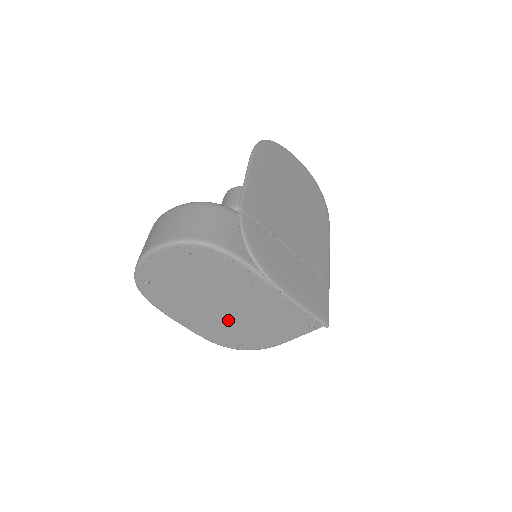
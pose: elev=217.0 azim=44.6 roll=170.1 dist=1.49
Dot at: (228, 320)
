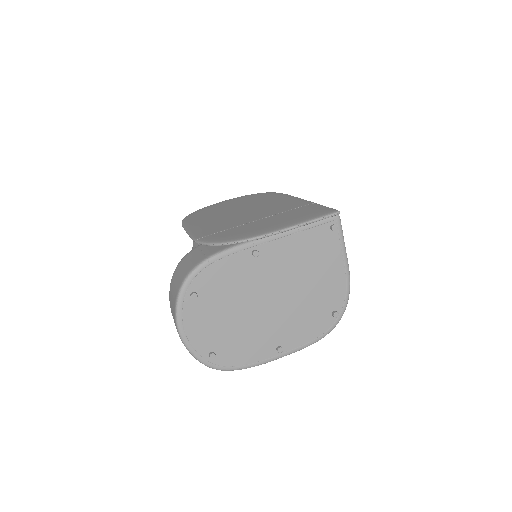
Dot at: (294, 306)
